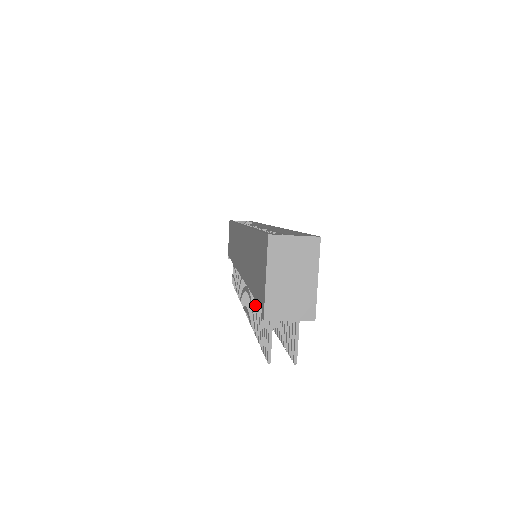
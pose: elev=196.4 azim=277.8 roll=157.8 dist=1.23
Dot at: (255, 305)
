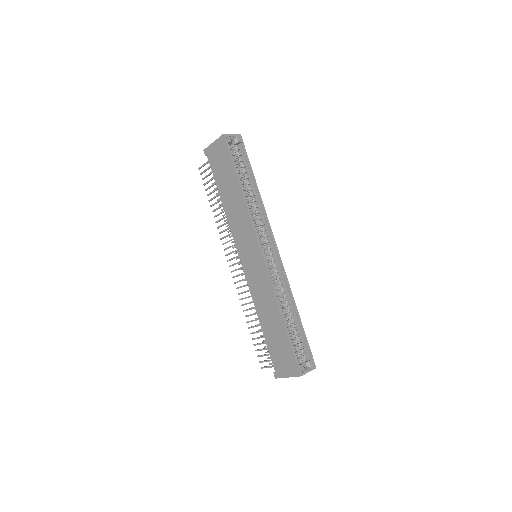
Dot at: (256, 320)
